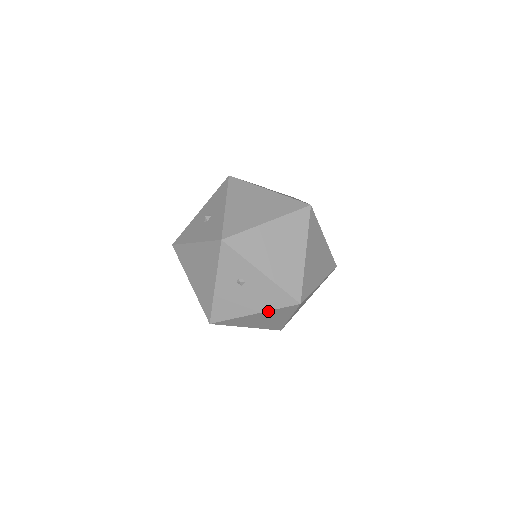
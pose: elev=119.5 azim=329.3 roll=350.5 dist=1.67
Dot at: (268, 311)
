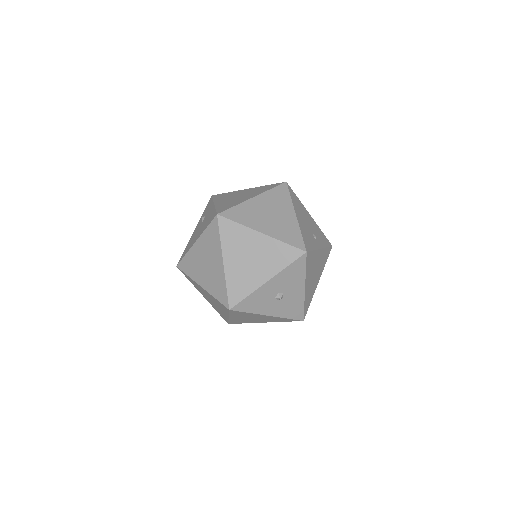
Dot at: (202, 235)
